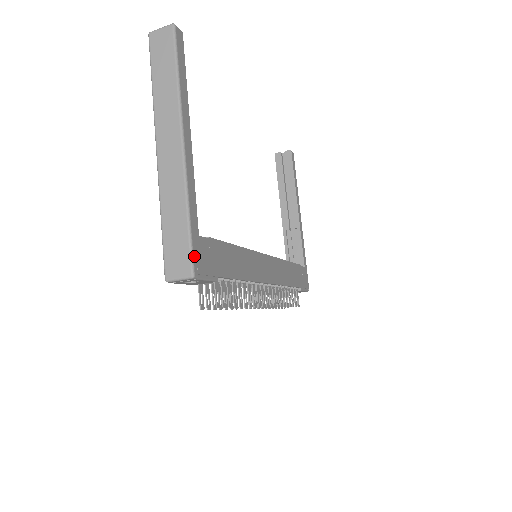
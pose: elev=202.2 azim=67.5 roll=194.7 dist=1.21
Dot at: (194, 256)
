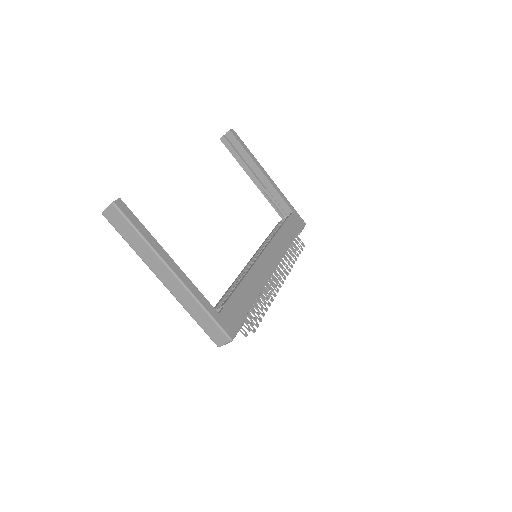
Dot at: (225, 329)
